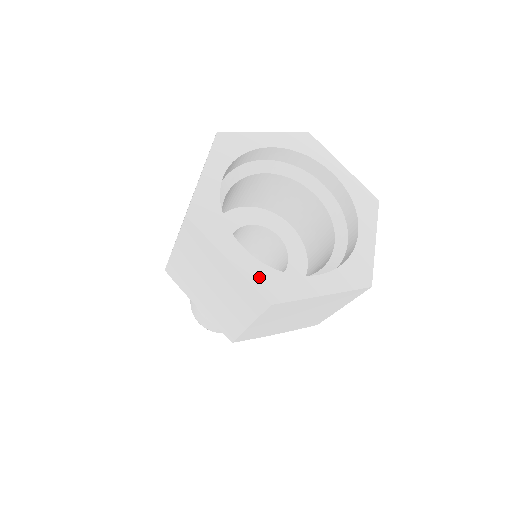
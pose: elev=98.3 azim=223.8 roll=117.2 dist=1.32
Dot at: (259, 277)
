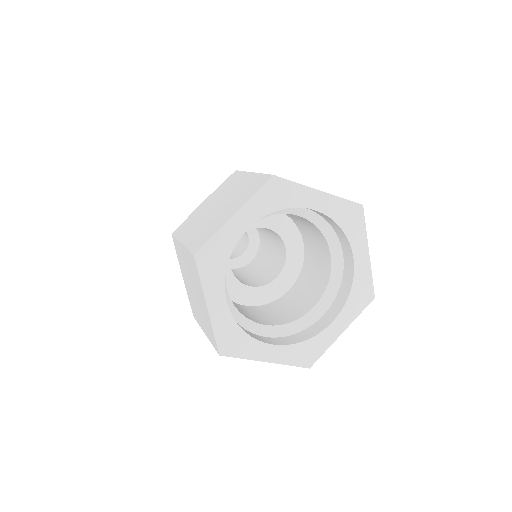
Dot at: (224, 330)
